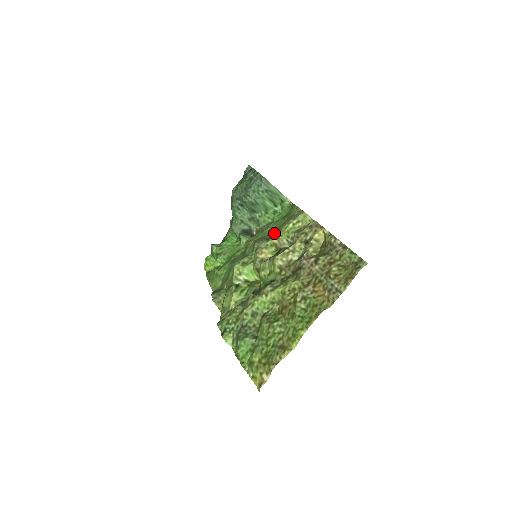
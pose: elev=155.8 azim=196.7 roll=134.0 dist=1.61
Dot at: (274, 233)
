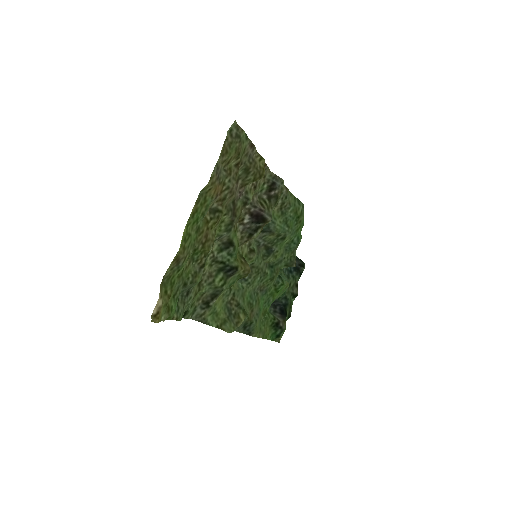
Dot at: (281, 233)
